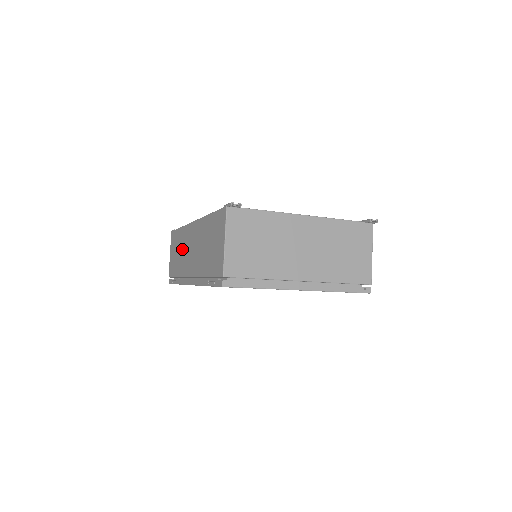
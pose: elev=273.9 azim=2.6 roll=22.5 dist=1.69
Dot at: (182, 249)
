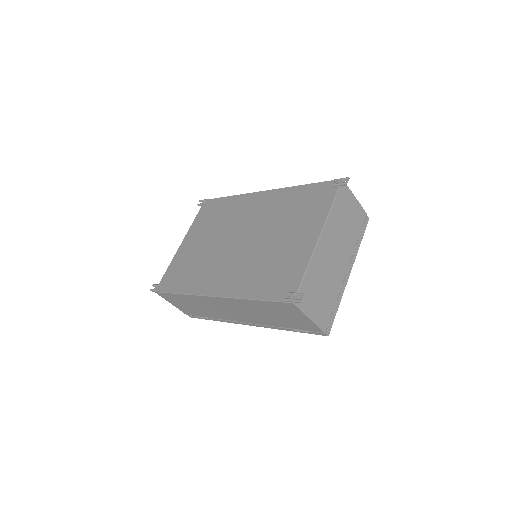
Dot at: (204, 307)
